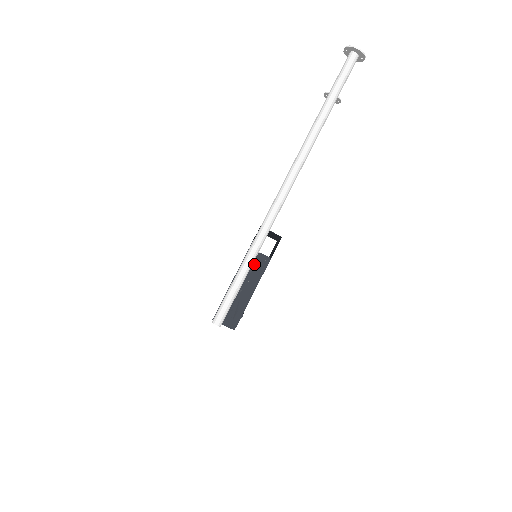
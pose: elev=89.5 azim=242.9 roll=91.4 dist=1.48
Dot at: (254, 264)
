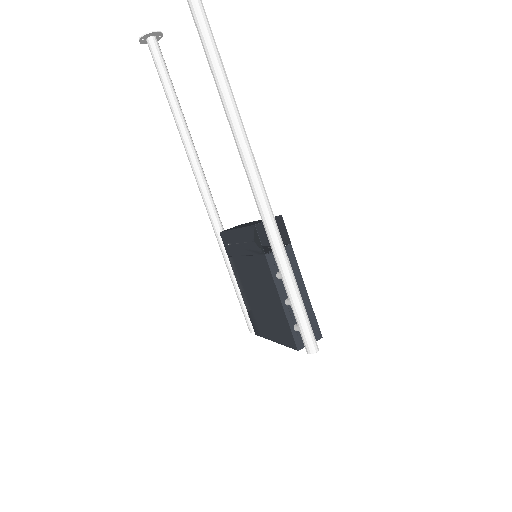
Dot at: occluded
